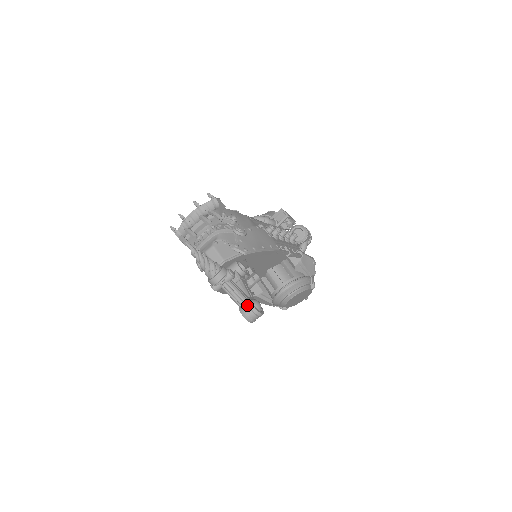
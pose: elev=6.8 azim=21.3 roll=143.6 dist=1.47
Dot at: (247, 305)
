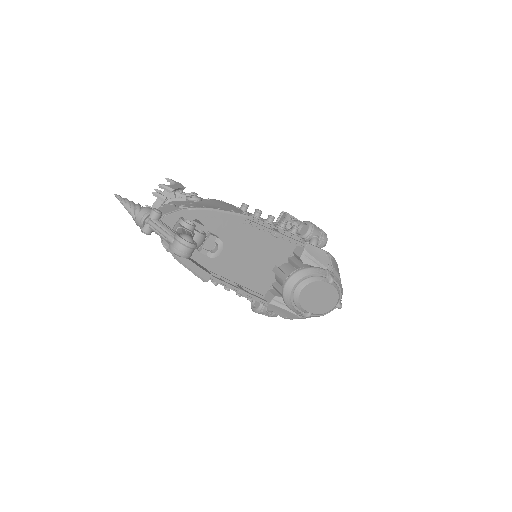
Dot at: (173, 237)
